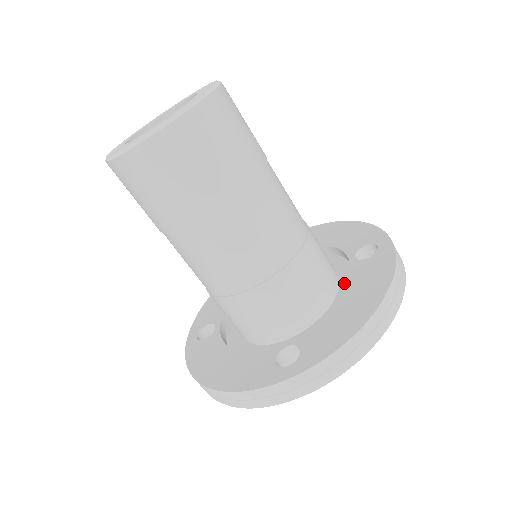
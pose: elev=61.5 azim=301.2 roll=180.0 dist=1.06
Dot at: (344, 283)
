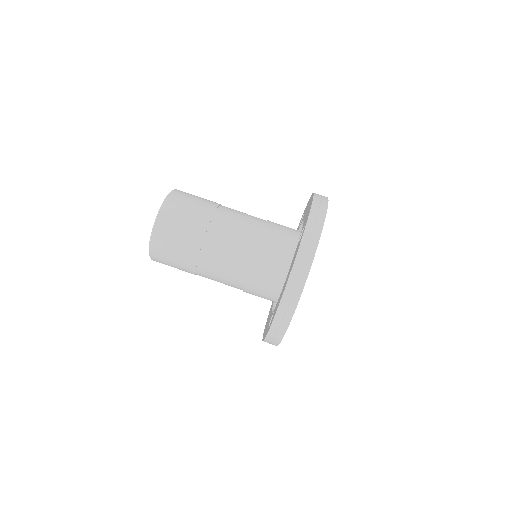
Dot at: occluded
